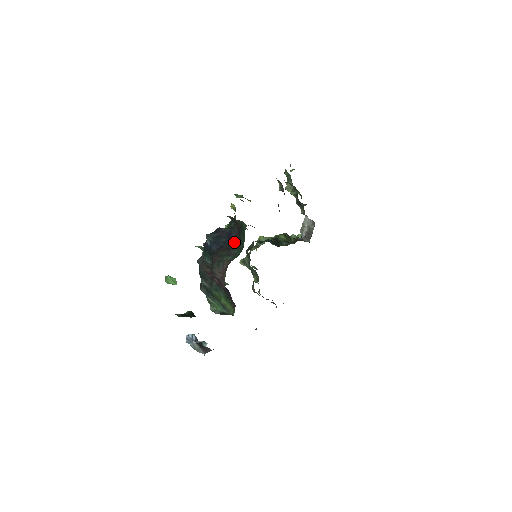
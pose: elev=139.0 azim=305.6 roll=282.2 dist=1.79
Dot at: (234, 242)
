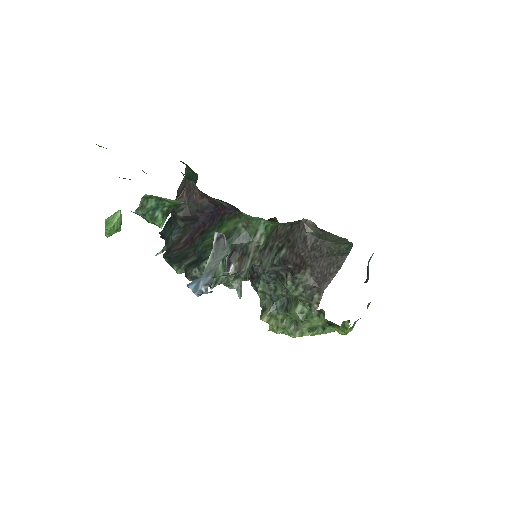
Dot at: occluded
